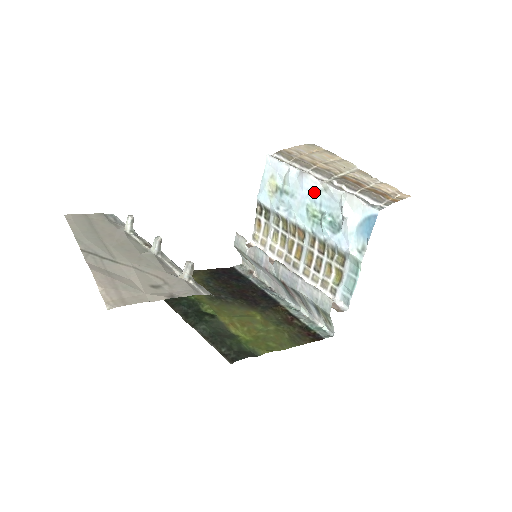
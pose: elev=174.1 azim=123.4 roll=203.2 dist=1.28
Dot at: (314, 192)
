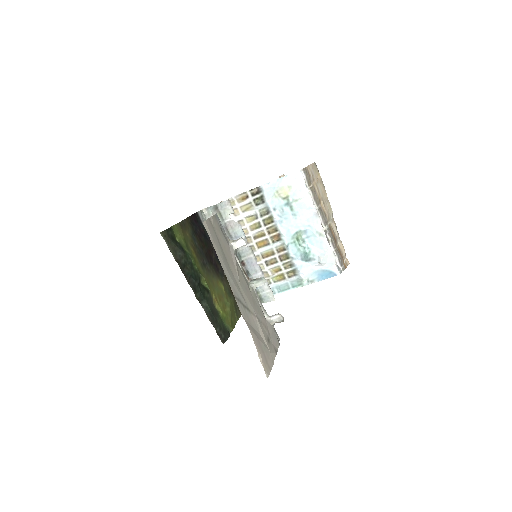
Dot at: (312, 229)
